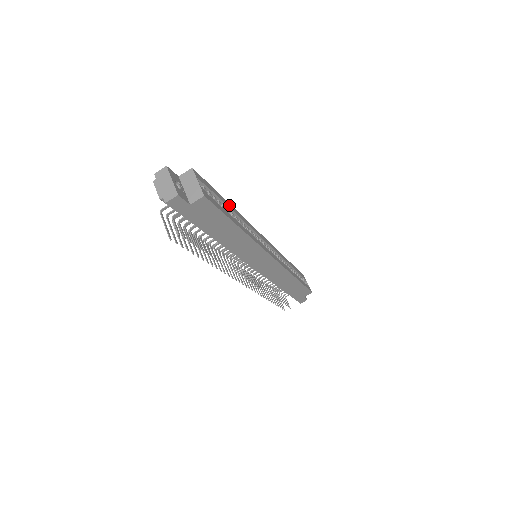
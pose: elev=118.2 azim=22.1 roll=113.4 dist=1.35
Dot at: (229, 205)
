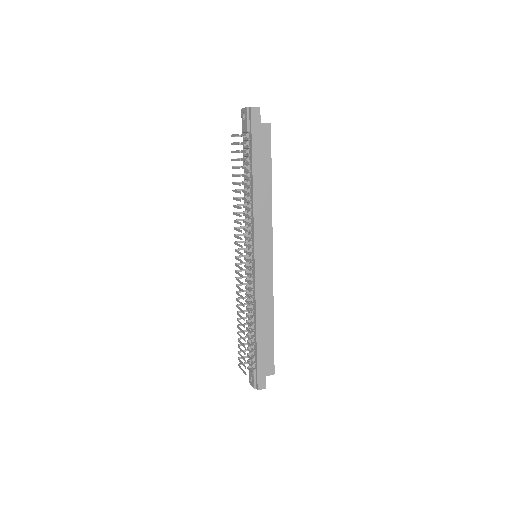
Dot at: occluded
